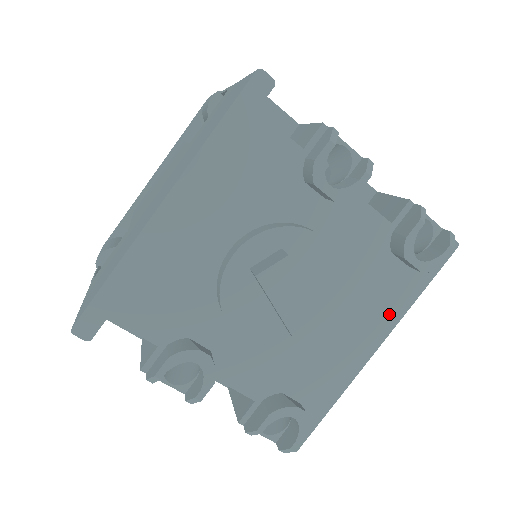
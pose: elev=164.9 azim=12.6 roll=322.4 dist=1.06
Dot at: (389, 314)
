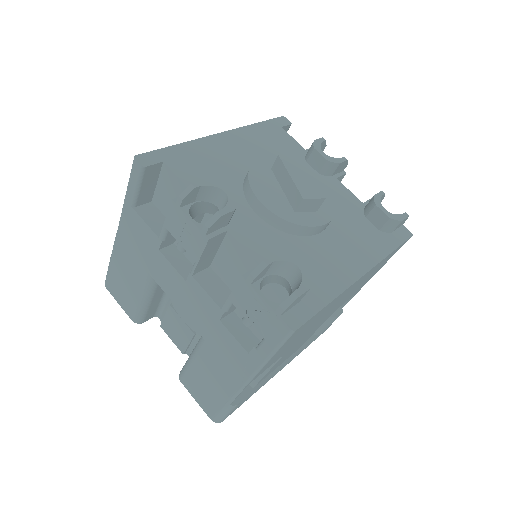
Dot at: (371, 253)
